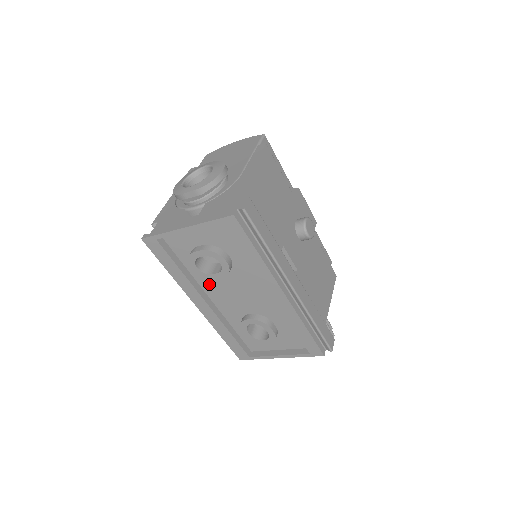
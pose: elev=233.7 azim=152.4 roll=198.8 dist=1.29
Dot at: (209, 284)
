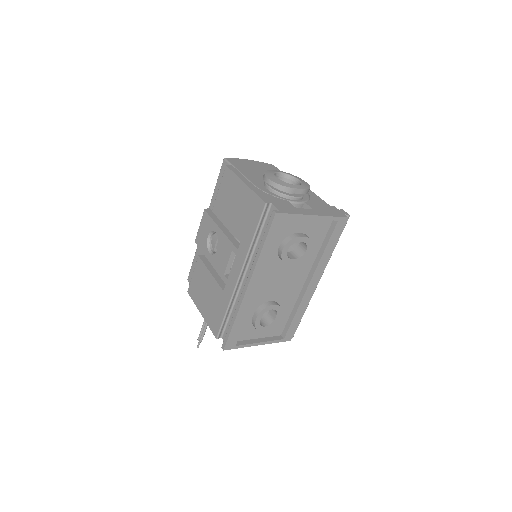
Dot at: (270, 268)
